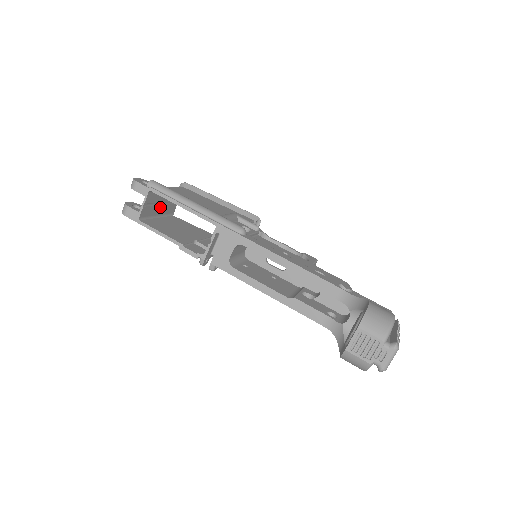
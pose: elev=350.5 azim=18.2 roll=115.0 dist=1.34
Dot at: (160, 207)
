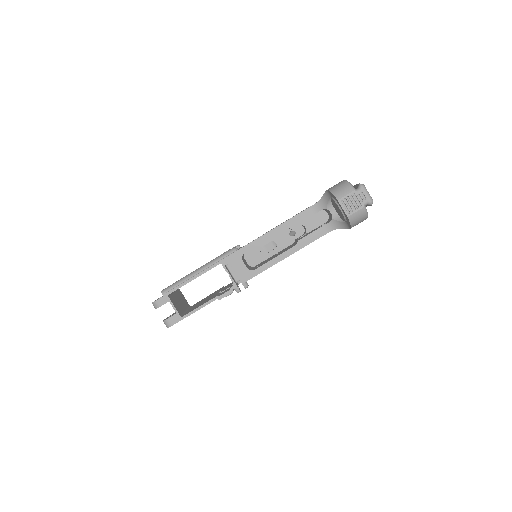
Dot at: (181, 304)
